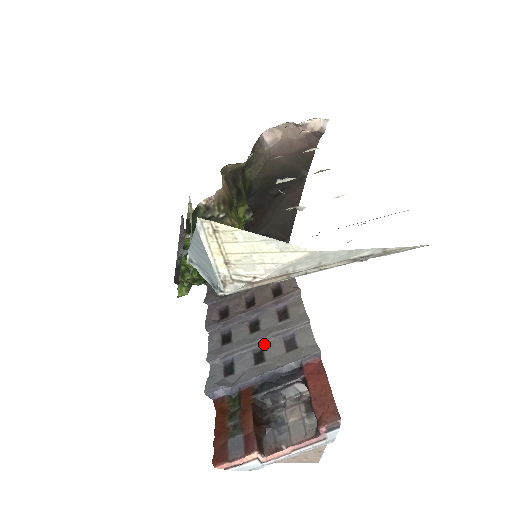
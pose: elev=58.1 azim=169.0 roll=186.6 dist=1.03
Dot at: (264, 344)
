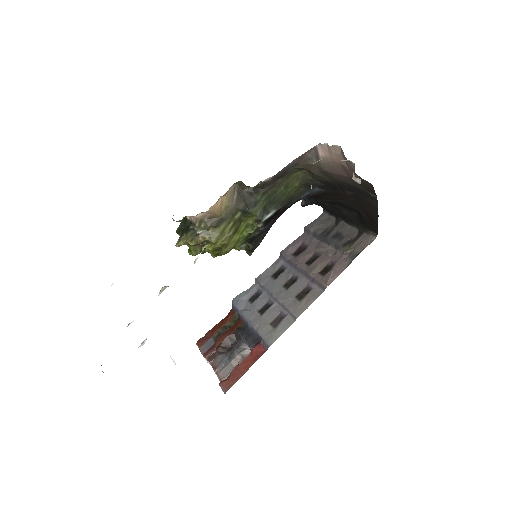
Dot at: (274, 303)
